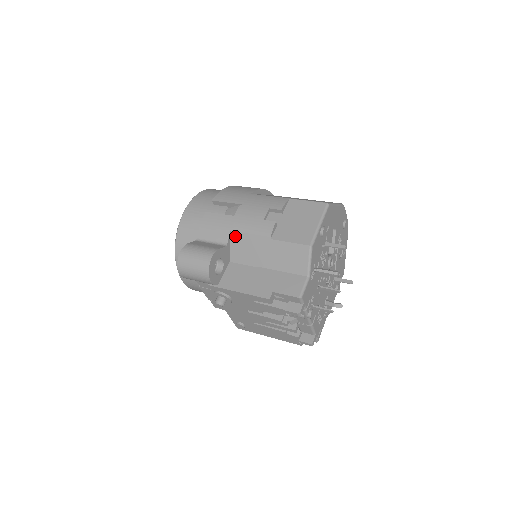
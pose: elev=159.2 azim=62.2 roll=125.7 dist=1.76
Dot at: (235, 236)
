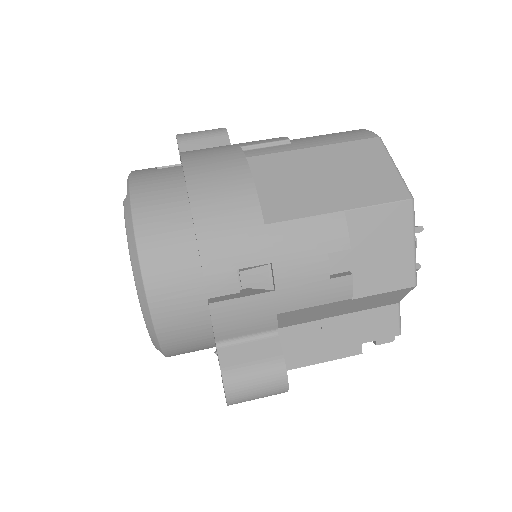
Dot at: (286, 315)
